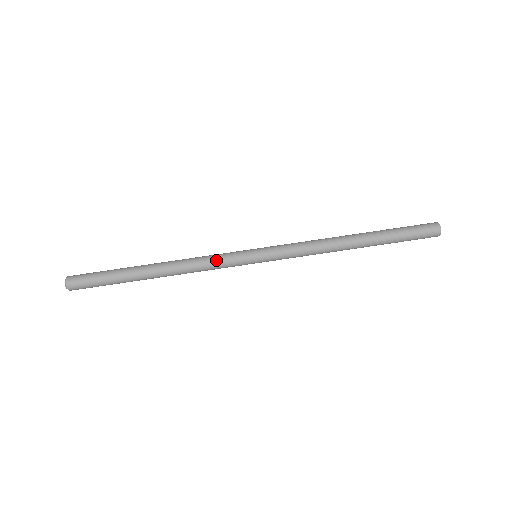
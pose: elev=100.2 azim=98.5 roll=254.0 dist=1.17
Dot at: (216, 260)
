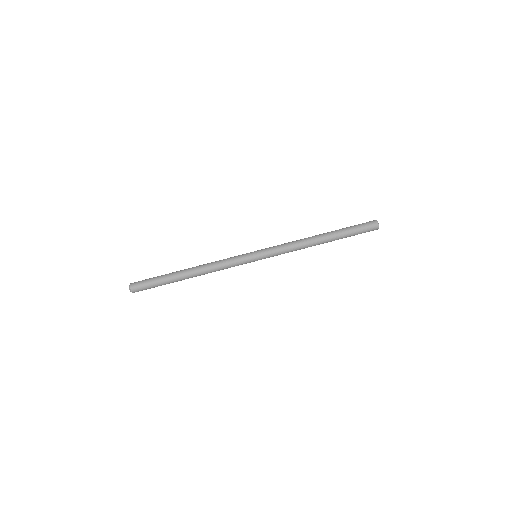
Dot at: (229, 260)
